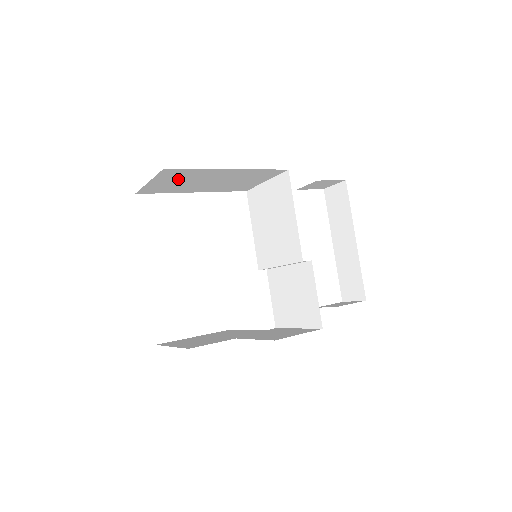
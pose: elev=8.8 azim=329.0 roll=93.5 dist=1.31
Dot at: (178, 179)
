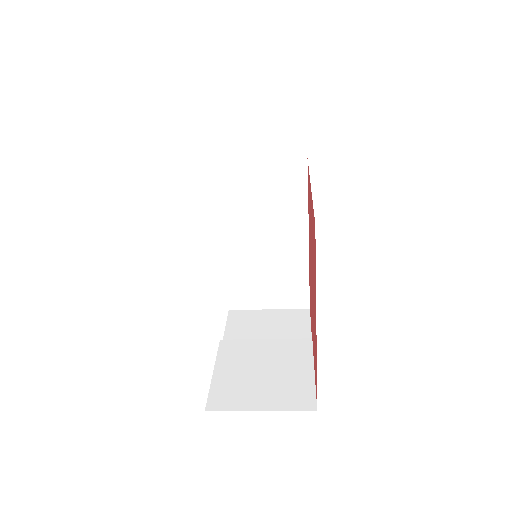
Dot at: occluded
